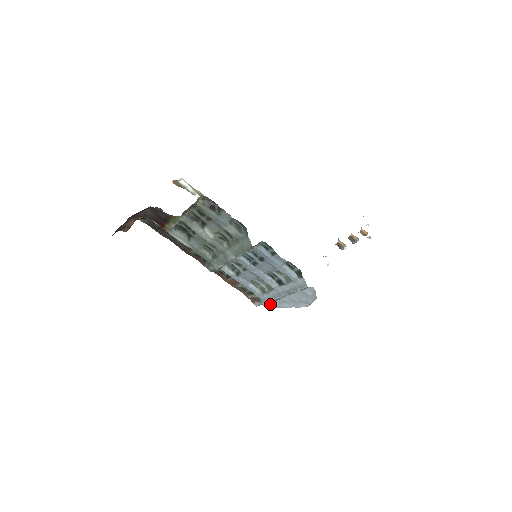
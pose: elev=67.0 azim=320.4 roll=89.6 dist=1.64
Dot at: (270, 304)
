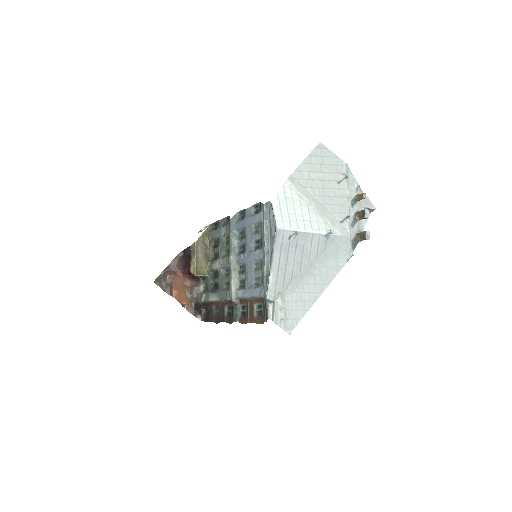
Dot at: (266, 284)
